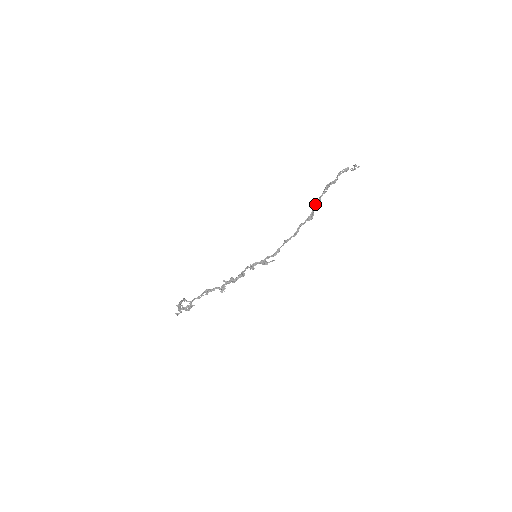
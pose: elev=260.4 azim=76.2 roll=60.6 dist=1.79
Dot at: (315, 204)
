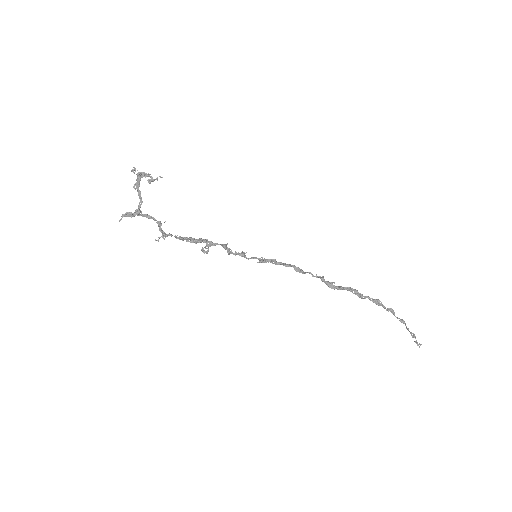
Dot at: occluded
